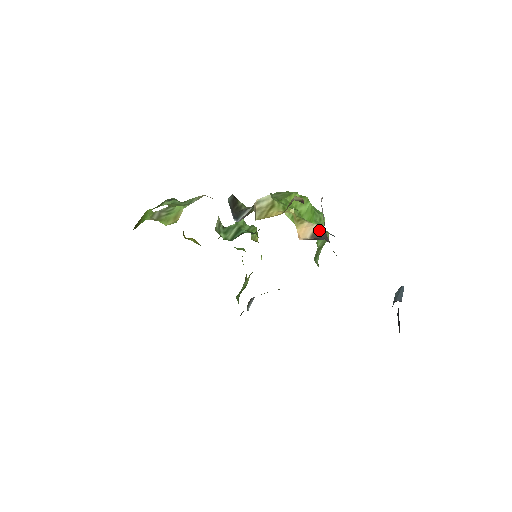
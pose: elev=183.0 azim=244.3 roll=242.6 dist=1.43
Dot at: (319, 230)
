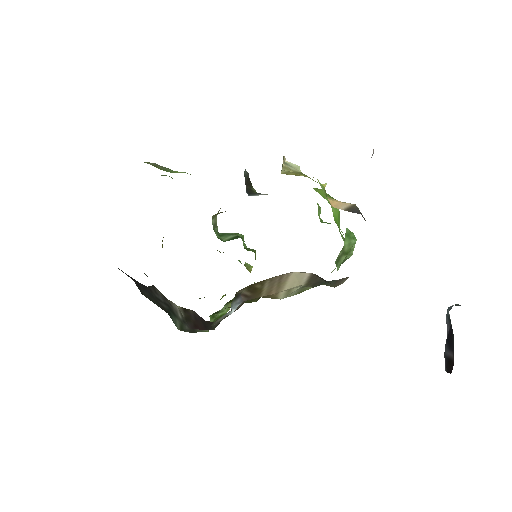
Dot at: (356, 208)
